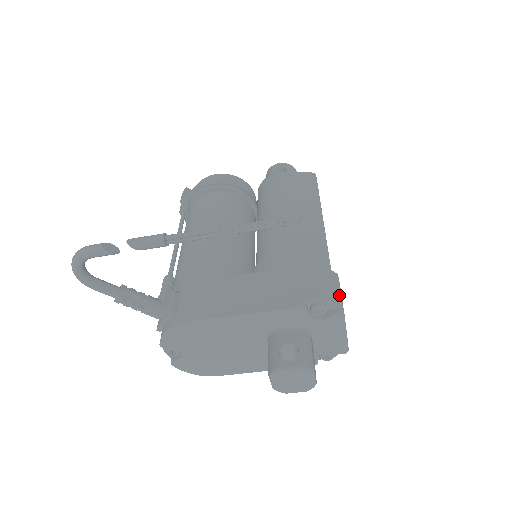
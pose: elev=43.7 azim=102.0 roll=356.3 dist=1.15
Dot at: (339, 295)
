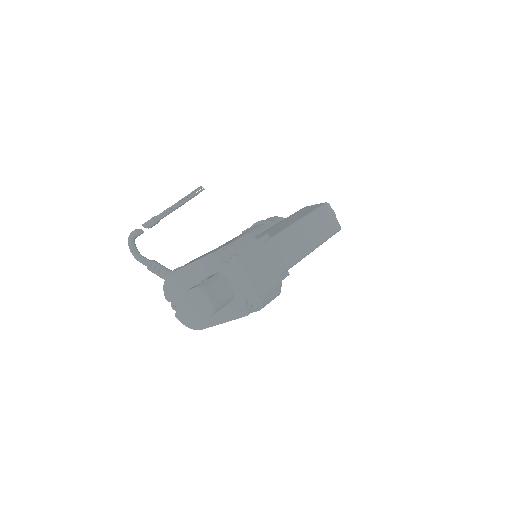
Dot at: (246, 248)
